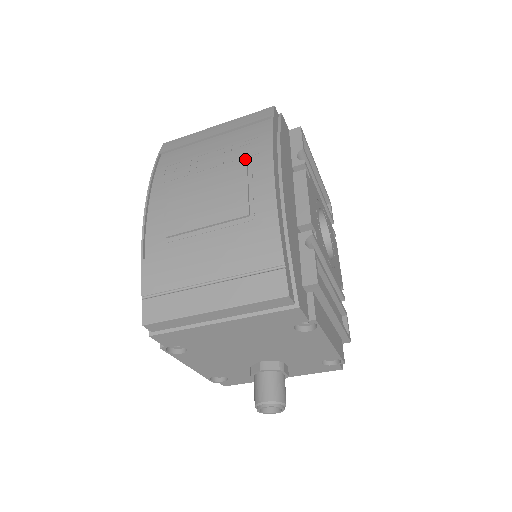
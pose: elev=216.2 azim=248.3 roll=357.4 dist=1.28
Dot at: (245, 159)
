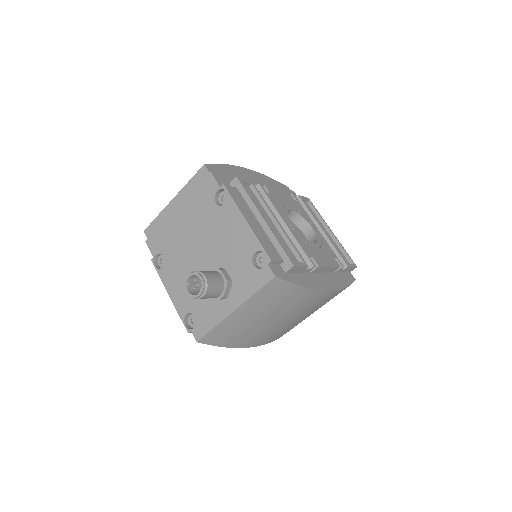
Dot at: occluded
